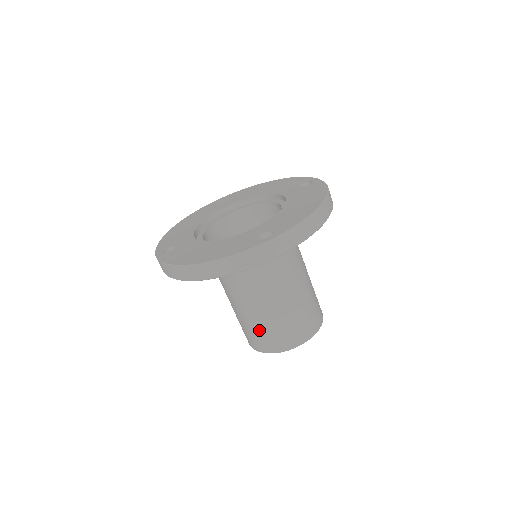
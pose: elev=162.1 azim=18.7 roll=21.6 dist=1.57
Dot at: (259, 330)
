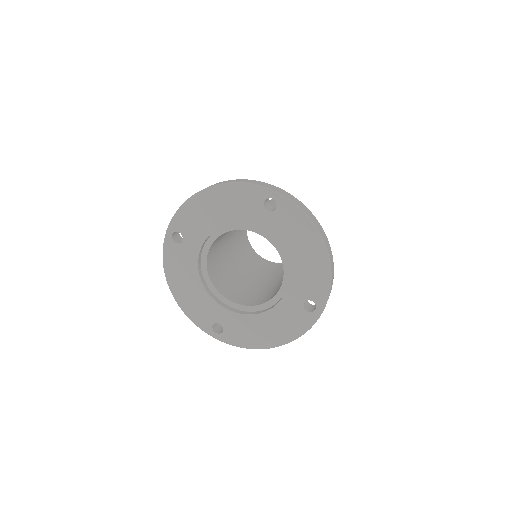
Dot at: occluded
